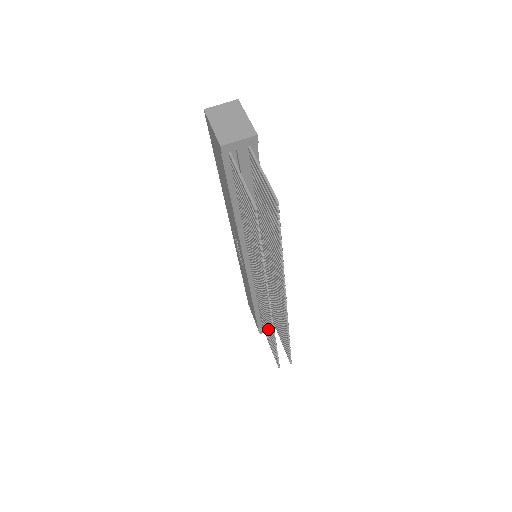
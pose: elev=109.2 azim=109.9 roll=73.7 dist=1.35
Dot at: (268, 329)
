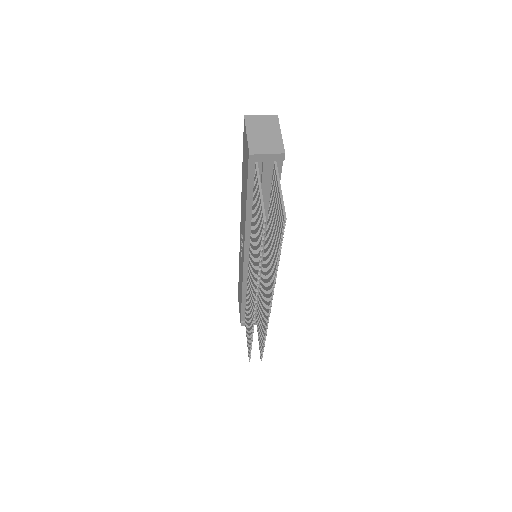
Dot at: (249, 324)
